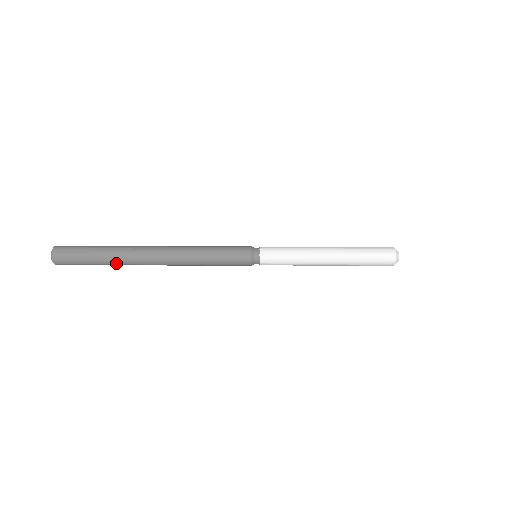
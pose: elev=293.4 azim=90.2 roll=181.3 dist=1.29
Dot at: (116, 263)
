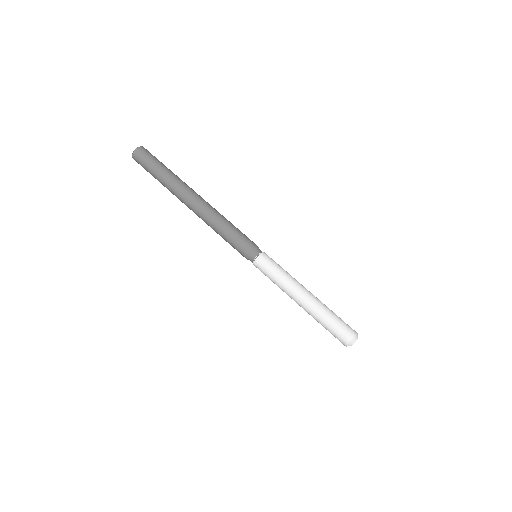
Dot at: (166, 187)
